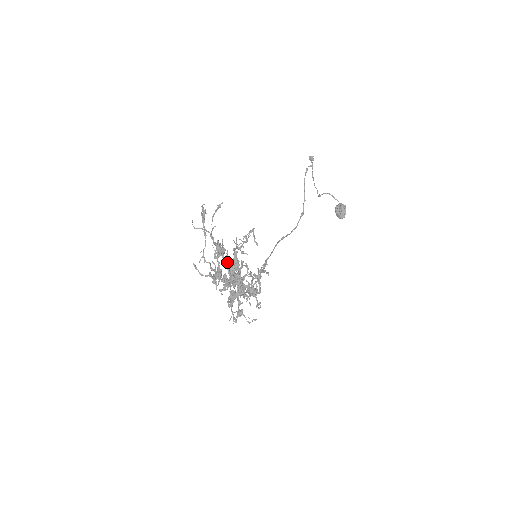
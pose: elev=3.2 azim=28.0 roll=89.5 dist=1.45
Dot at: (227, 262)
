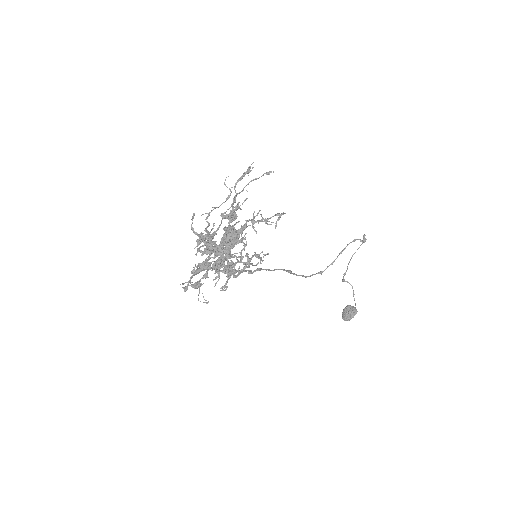
Dot at: (229, 229)
